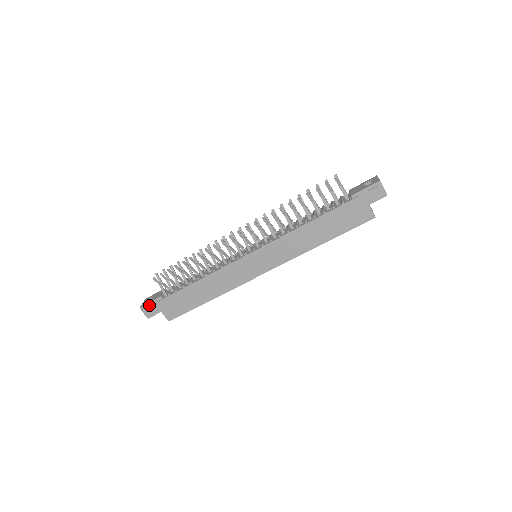
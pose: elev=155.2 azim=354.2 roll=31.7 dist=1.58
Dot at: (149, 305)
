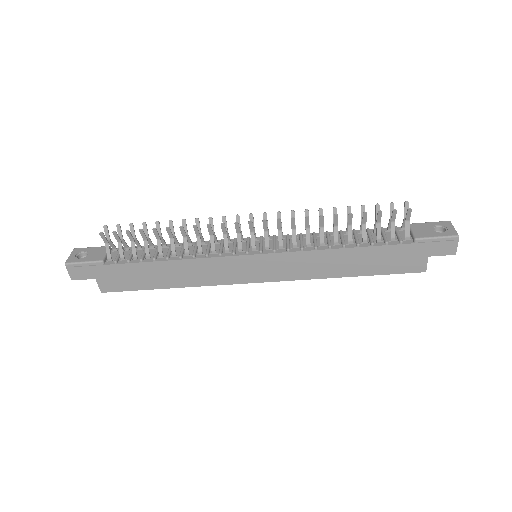
Dot at: (81, 265)
